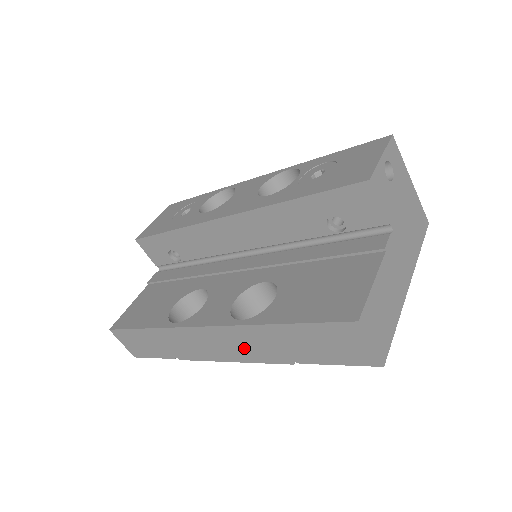
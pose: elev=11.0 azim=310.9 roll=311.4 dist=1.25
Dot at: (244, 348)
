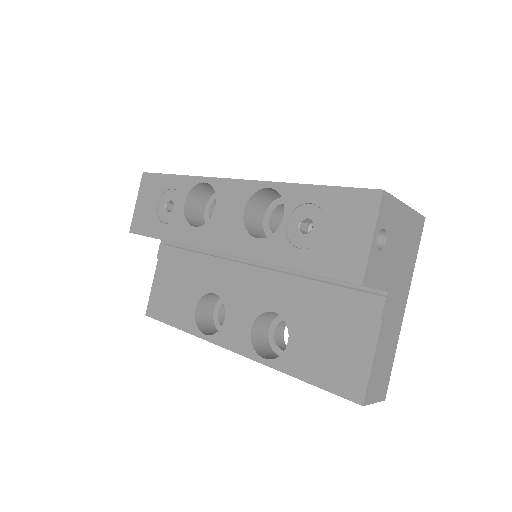
Dot at: occluded
